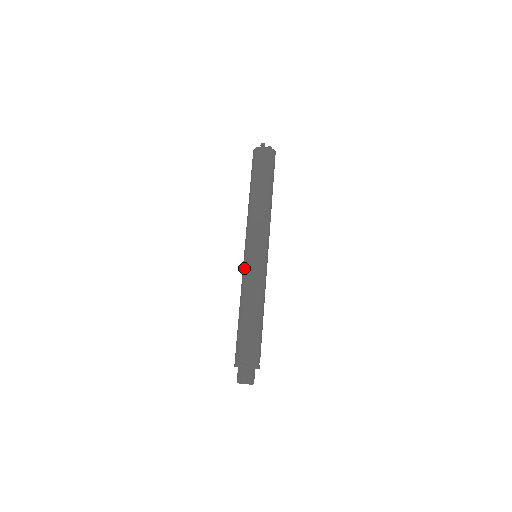
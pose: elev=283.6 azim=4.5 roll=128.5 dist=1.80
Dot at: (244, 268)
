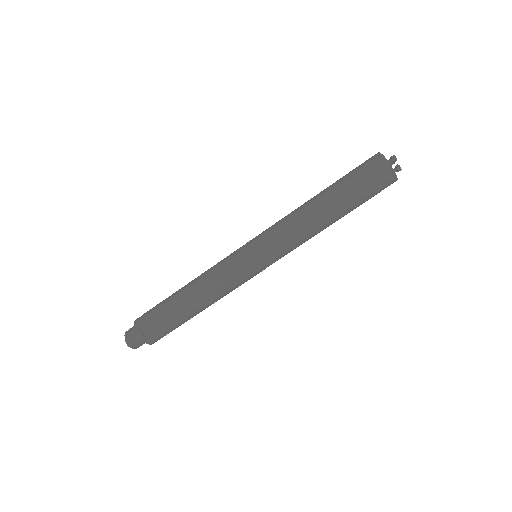
Dot at: (231, 256)
